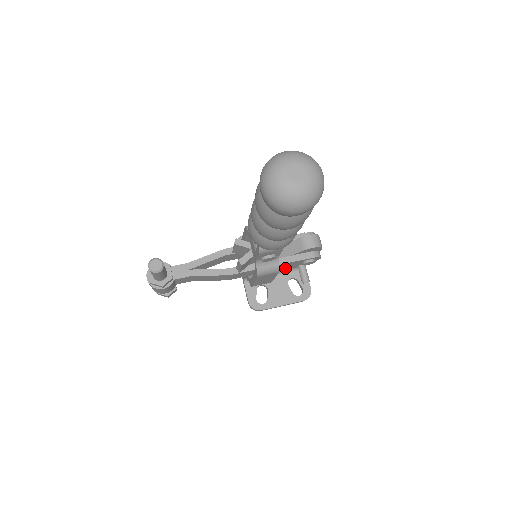
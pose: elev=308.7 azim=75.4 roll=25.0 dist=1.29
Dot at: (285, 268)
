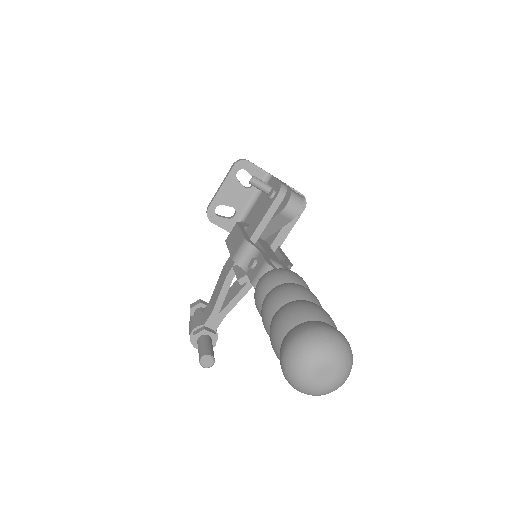
Dot at: occluded
